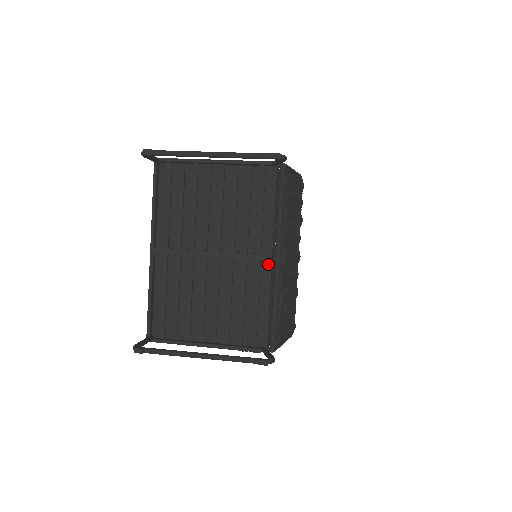
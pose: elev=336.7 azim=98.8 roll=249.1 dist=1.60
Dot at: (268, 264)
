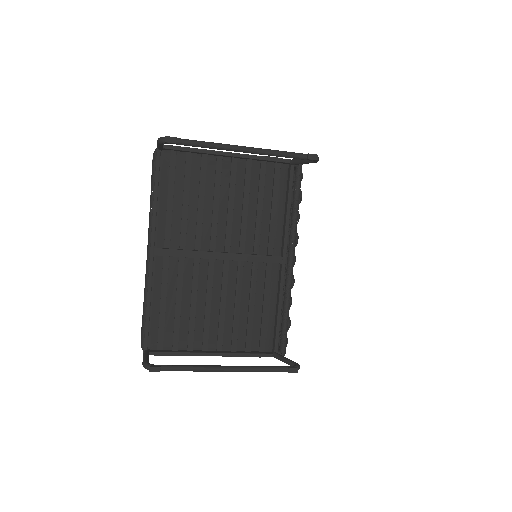
Dot at: (282, 266)
